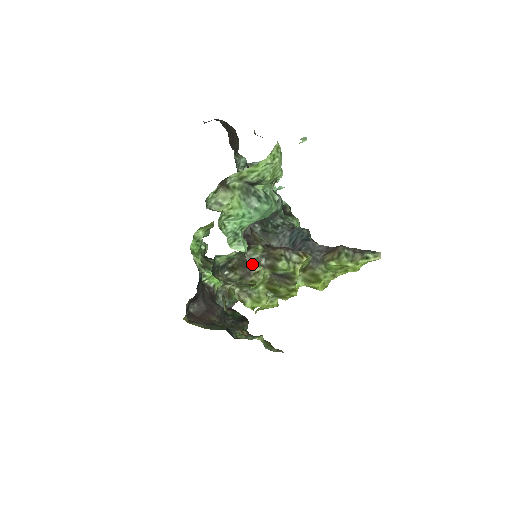
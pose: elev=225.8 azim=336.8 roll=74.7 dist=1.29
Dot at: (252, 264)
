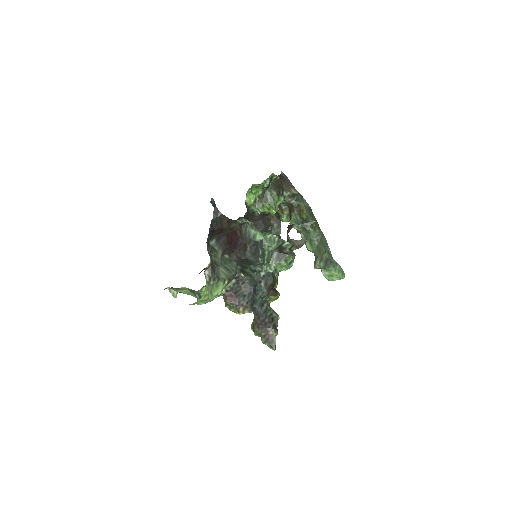
Dot at: occluded
